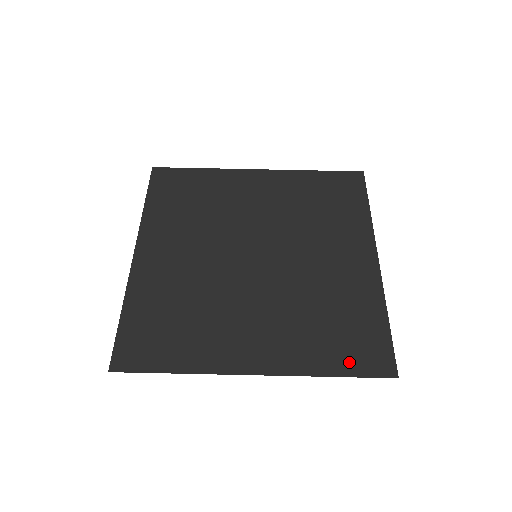
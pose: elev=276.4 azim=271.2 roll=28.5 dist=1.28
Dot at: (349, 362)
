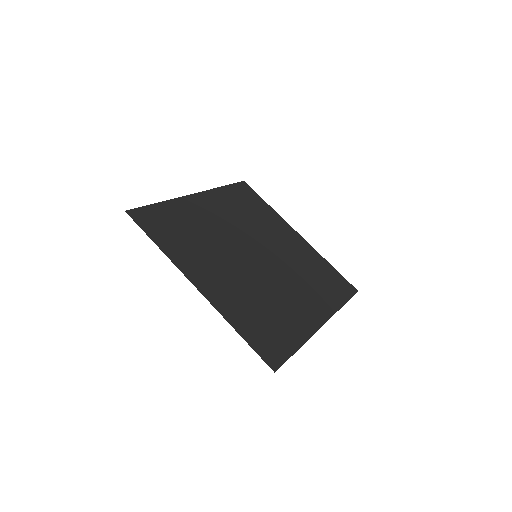
Dot at: (254, 338)
